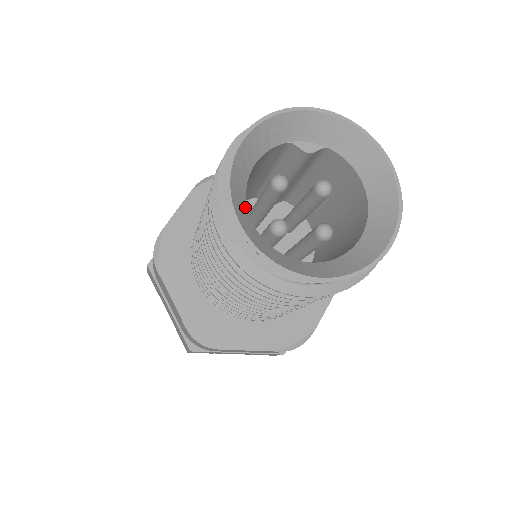
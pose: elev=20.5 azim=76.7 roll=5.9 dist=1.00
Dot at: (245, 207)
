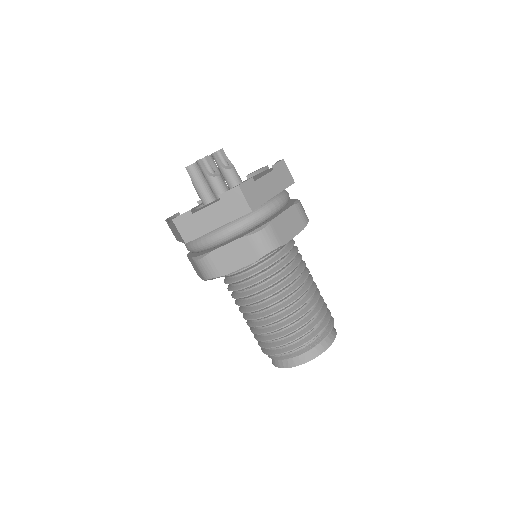
Dot at: occluded
